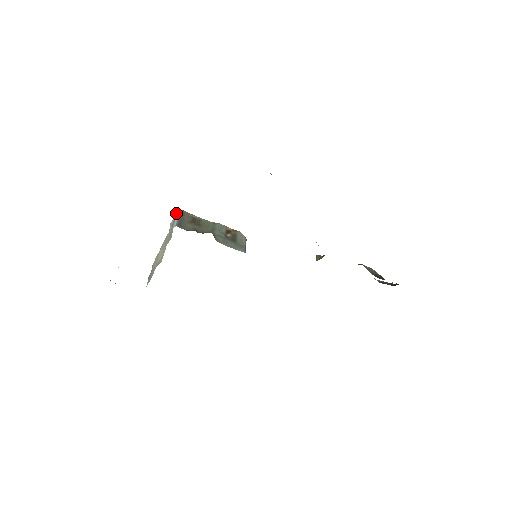
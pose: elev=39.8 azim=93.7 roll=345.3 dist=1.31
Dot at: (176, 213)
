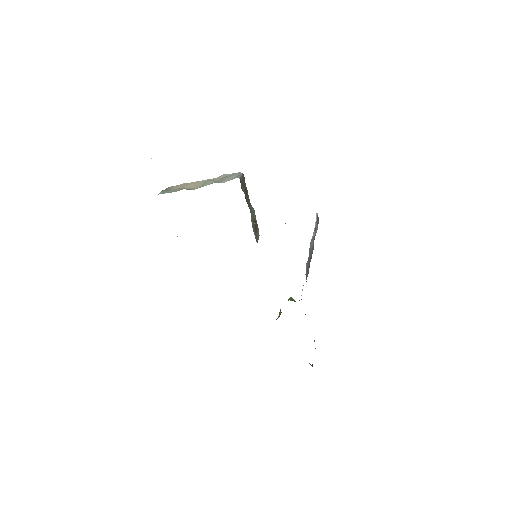
Dot at: (238, 172)
